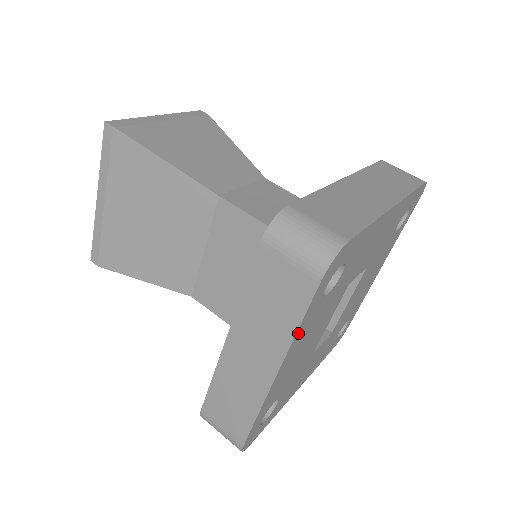
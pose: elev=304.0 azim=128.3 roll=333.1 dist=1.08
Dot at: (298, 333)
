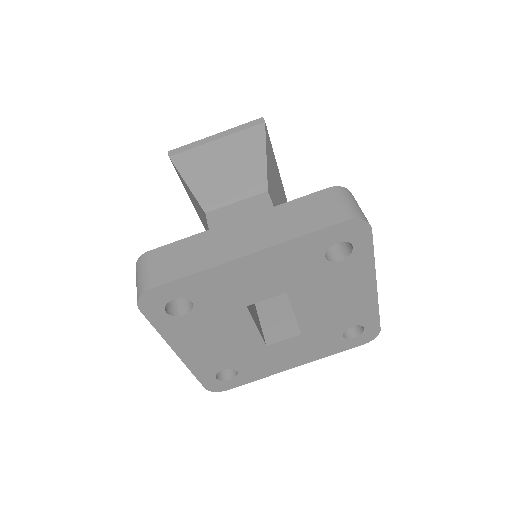
Dot at: (166, 334)
